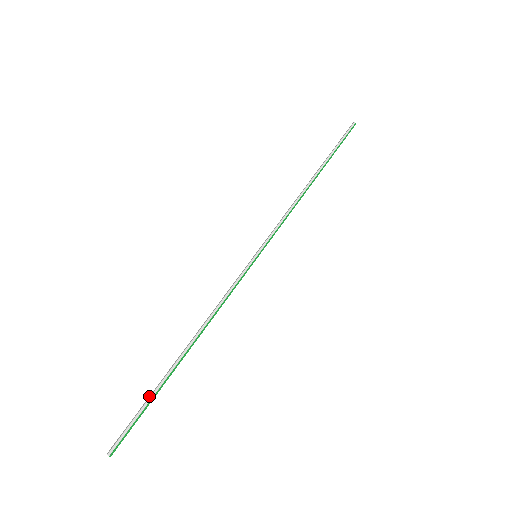
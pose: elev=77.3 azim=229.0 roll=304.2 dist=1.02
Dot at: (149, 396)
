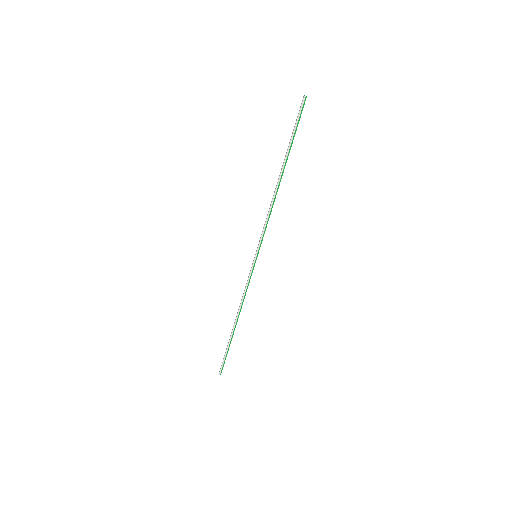
Dot at: (227, 347)
